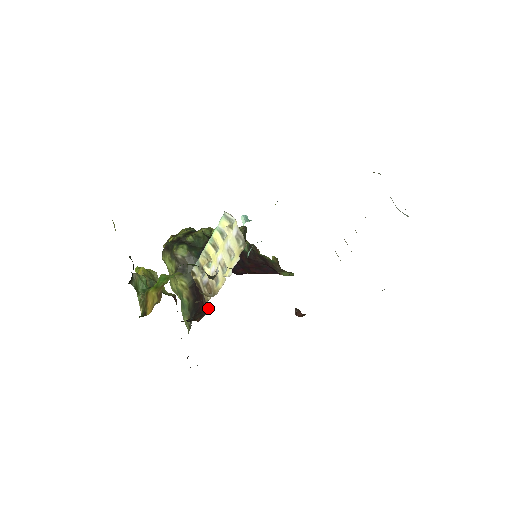
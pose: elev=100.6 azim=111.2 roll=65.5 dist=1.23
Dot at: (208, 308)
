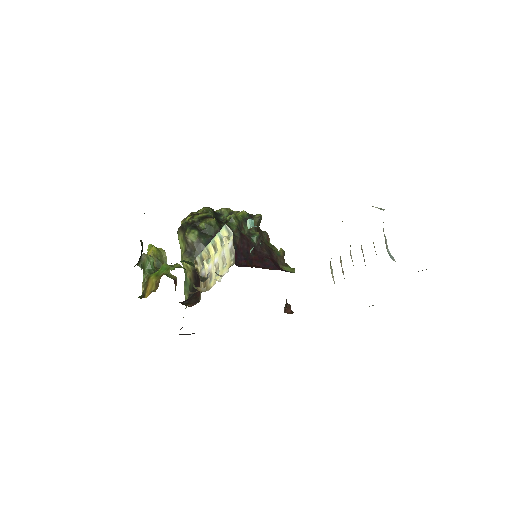
Dot at: (200, 298)
